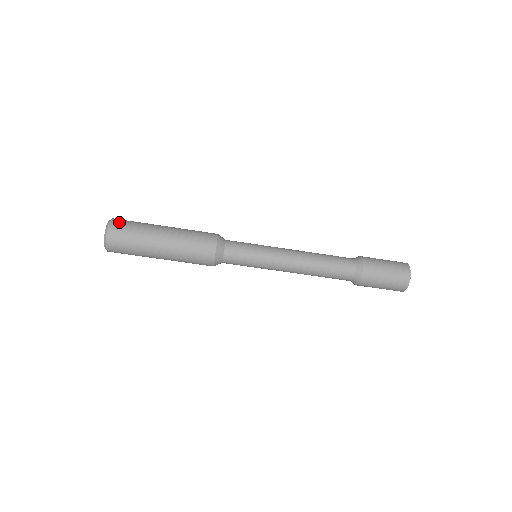
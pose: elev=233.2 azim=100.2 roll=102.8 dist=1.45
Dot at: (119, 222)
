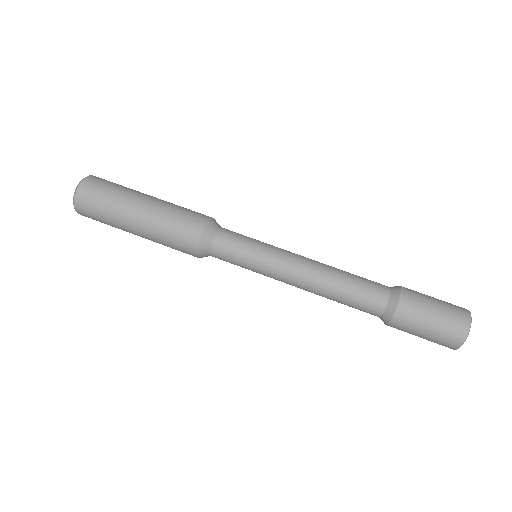
Dot at: occluded
